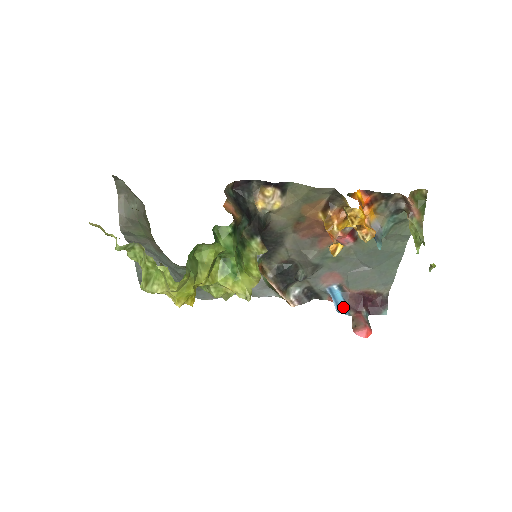
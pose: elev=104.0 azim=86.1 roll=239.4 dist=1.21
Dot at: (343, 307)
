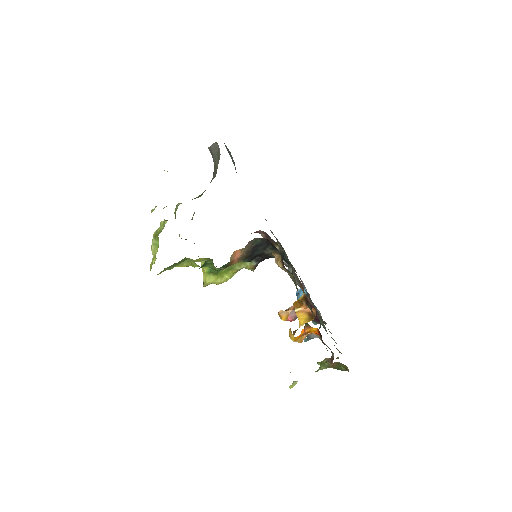
Dot at: (299, 297)
